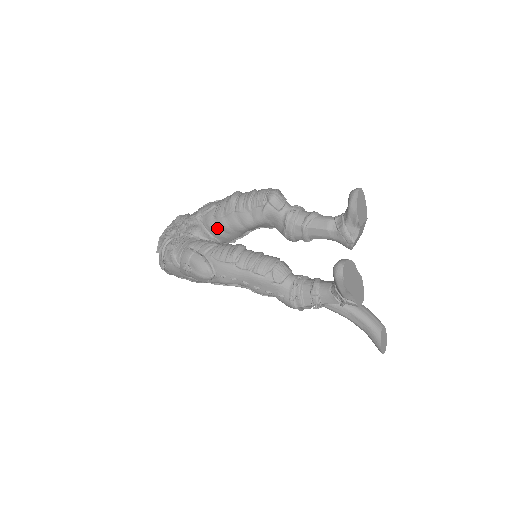
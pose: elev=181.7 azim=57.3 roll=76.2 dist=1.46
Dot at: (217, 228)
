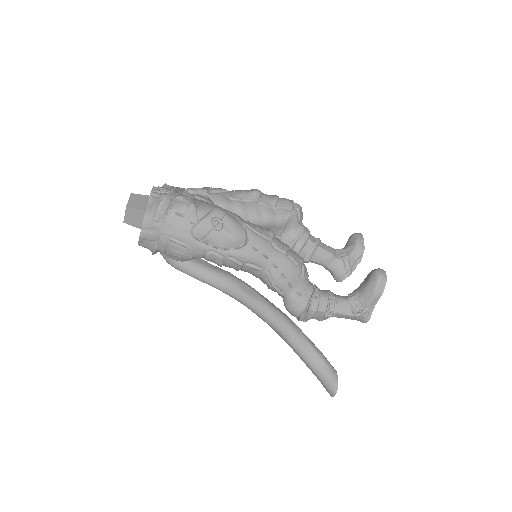
Dot at: (232, 210)
